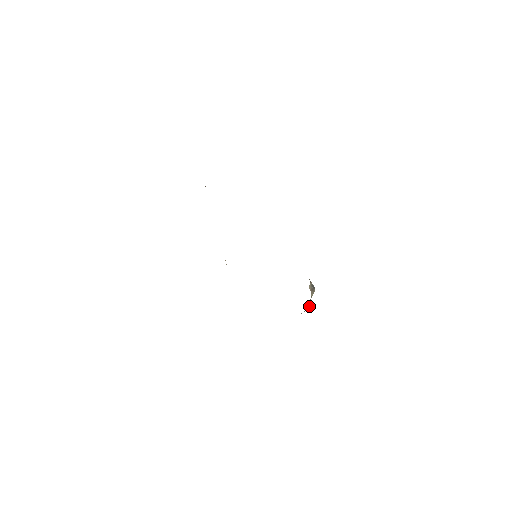
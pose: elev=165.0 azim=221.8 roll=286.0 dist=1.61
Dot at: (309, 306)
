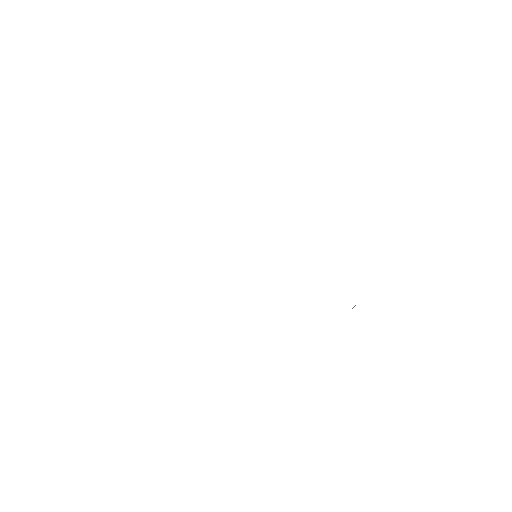
Dot at: occluded
